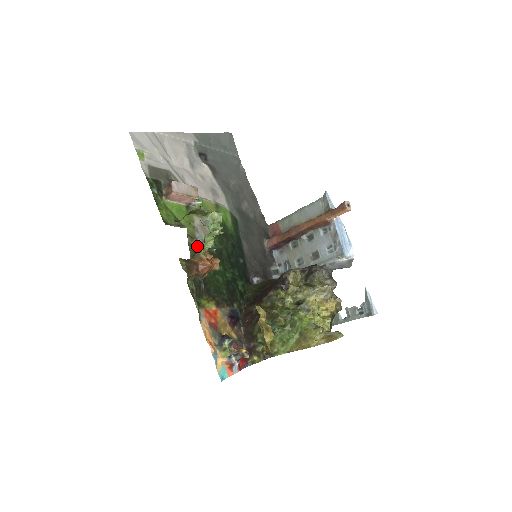
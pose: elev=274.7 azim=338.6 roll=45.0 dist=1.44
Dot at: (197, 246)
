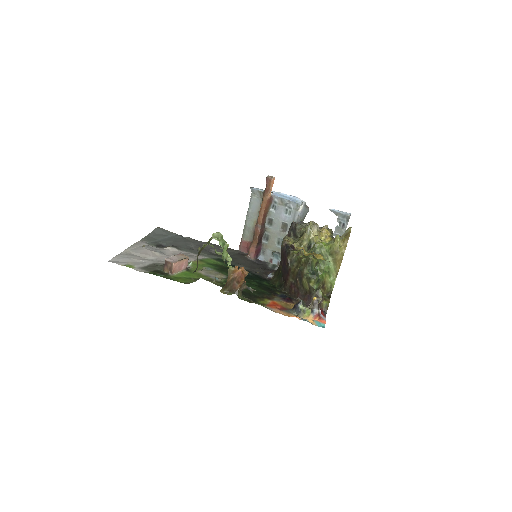
Dot at: (219, 282)
